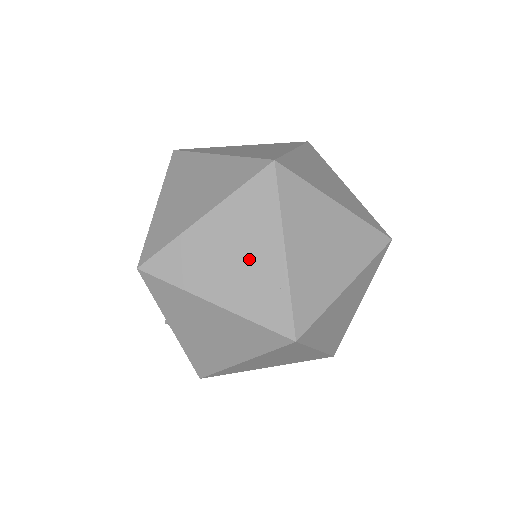
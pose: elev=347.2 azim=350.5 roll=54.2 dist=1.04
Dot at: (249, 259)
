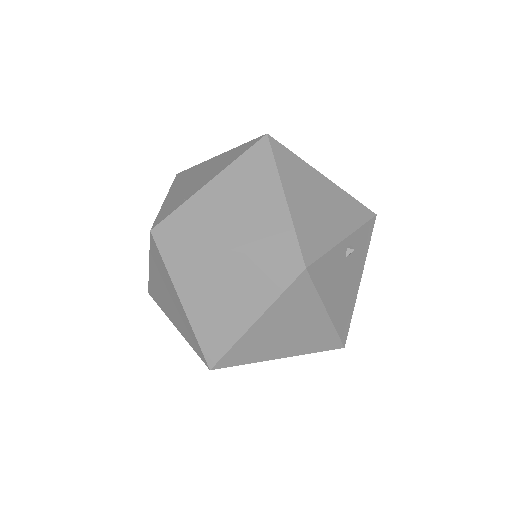
Dot at: (198, 181)
